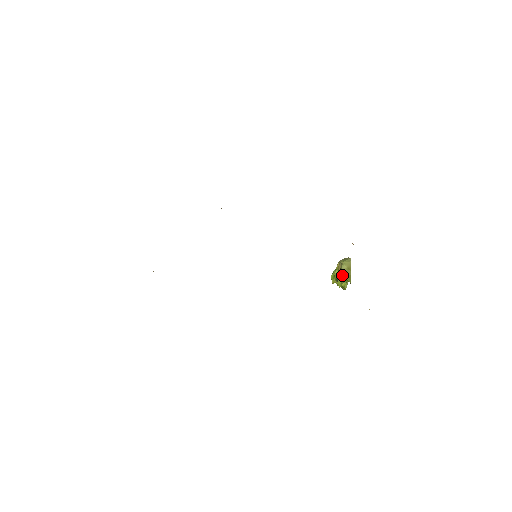
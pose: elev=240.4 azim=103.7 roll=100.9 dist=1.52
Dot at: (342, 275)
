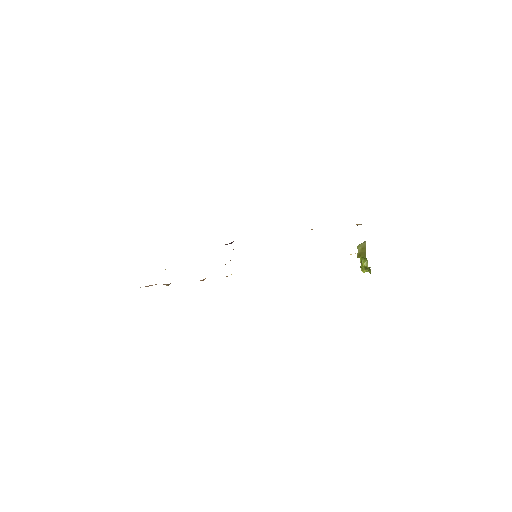
Dot at: (358, 256)
